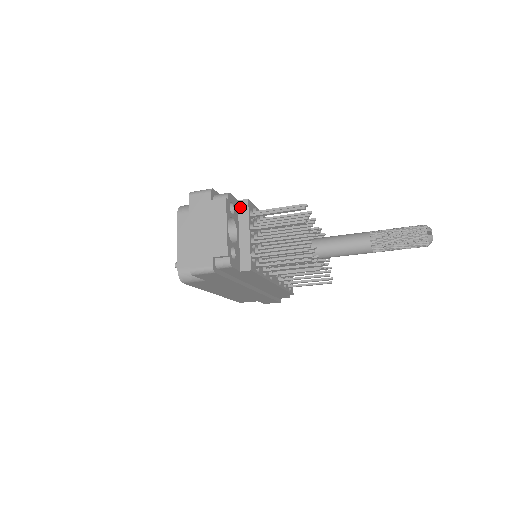
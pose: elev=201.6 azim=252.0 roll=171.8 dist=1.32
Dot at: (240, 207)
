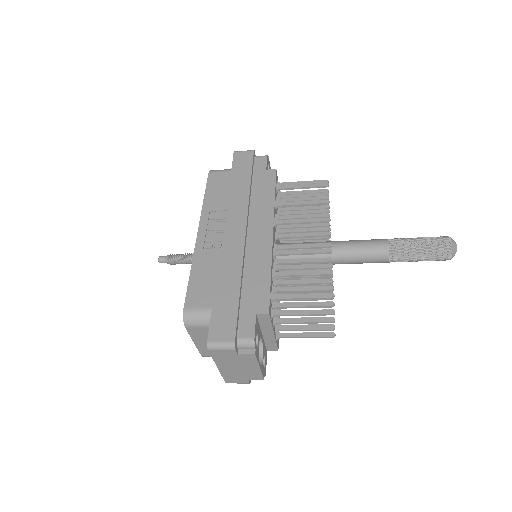
Dot at: (260, 319)
